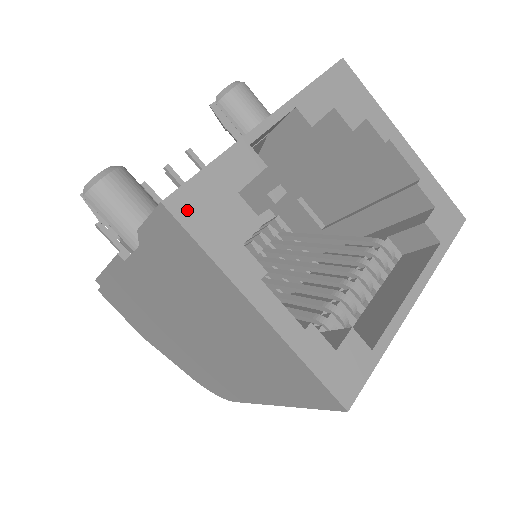
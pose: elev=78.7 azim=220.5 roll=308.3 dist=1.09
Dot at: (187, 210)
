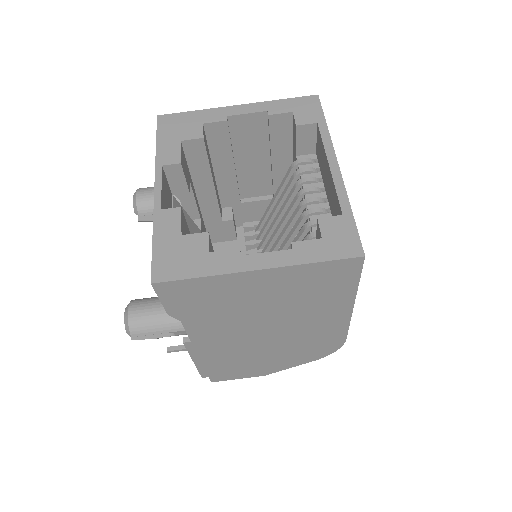
Dot at: (167, 272)
